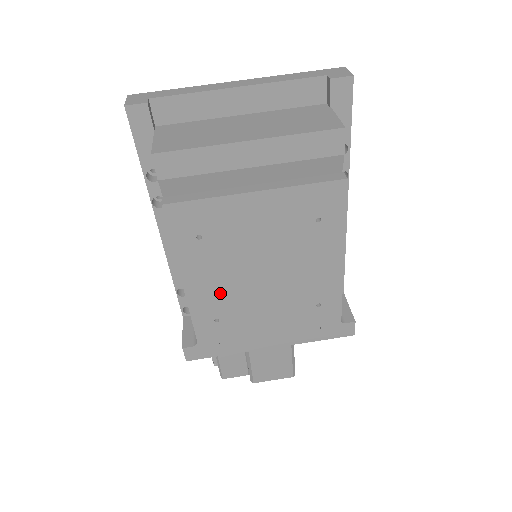
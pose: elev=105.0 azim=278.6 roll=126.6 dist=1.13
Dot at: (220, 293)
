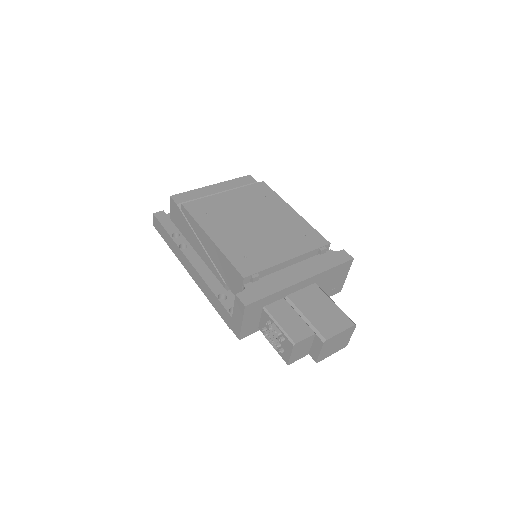
Dot at: (237, 239)
